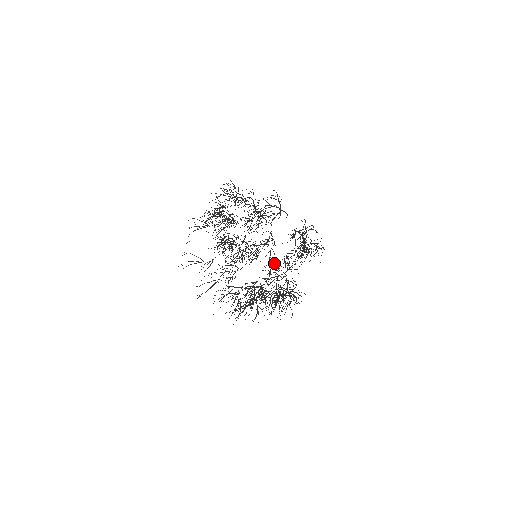
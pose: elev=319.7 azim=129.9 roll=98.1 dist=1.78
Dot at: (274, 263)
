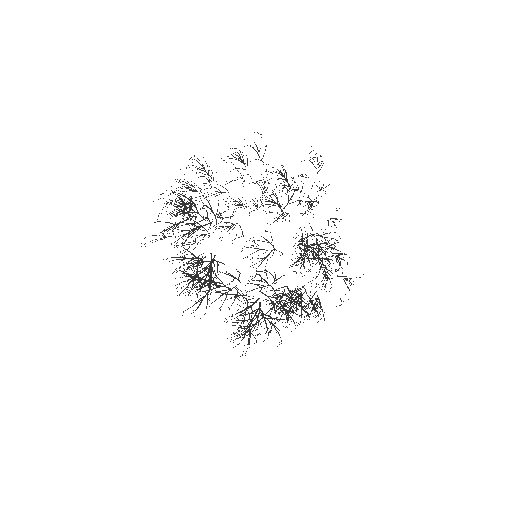
Dot at: (341, 219)
